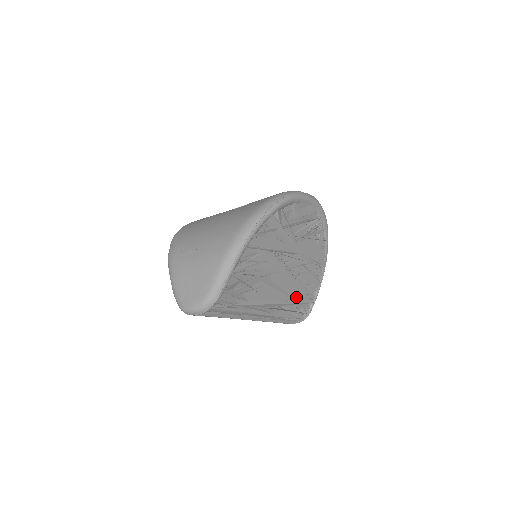
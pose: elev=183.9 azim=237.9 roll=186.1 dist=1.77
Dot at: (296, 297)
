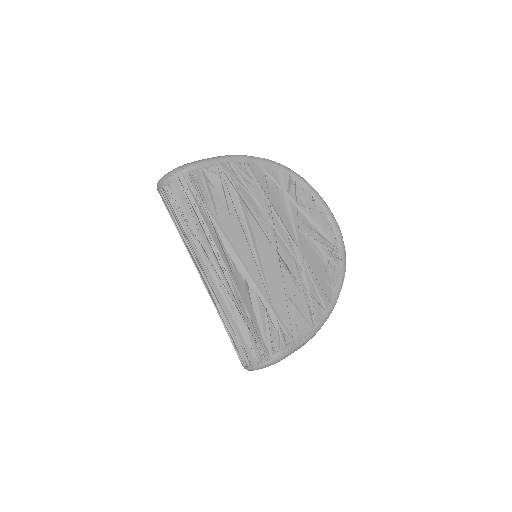
Dot at: (272, 297)
